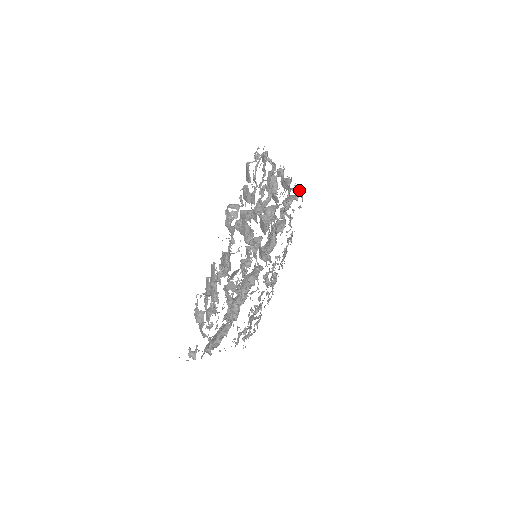
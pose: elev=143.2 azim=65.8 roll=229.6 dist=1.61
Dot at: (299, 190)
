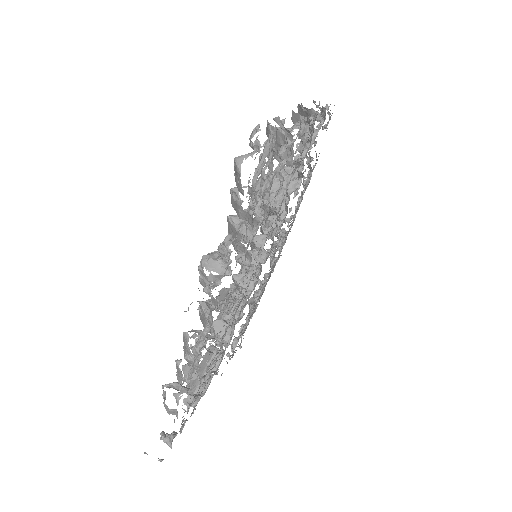
Dot at: (326, 106)
